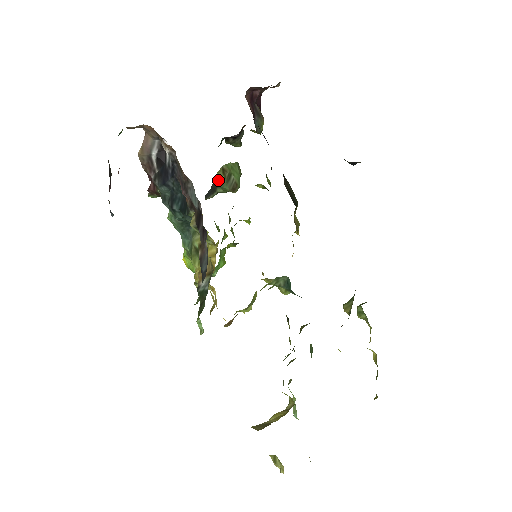
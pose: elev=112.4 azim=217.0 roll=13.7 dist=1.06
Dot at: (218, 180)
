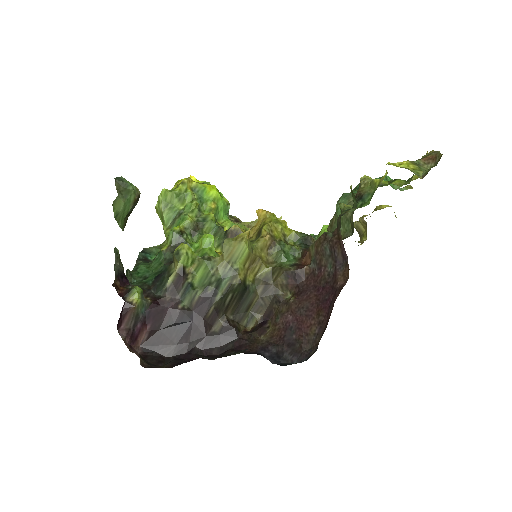
Dot at: occluded
